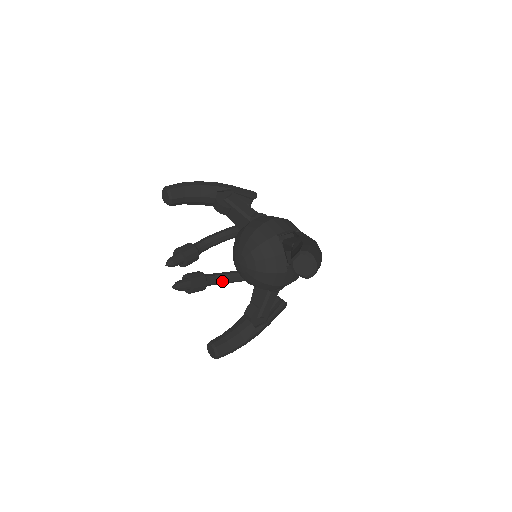
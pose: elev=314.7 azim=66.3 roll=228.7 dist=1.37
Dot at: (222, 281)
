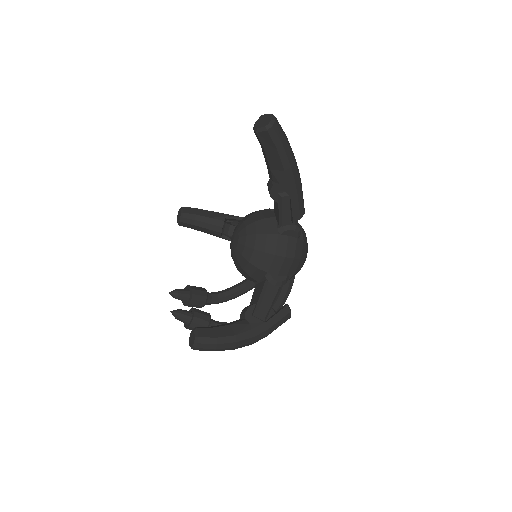
Dot at: occluded
